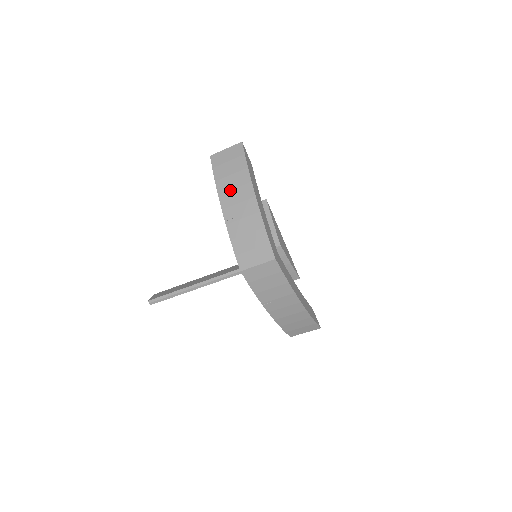
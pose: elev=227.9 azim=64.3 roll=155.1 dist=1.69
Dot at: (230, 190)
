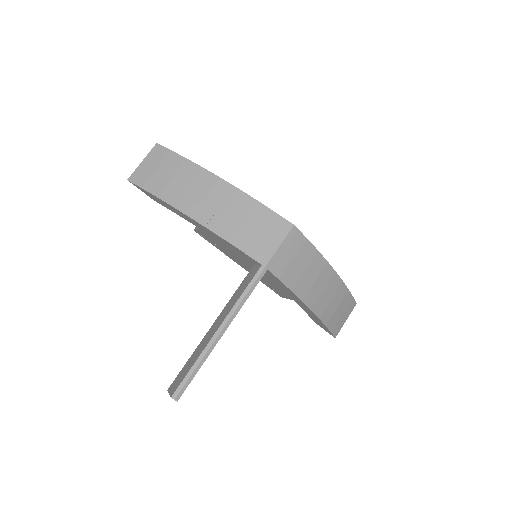
Dot at: (184, 192)
